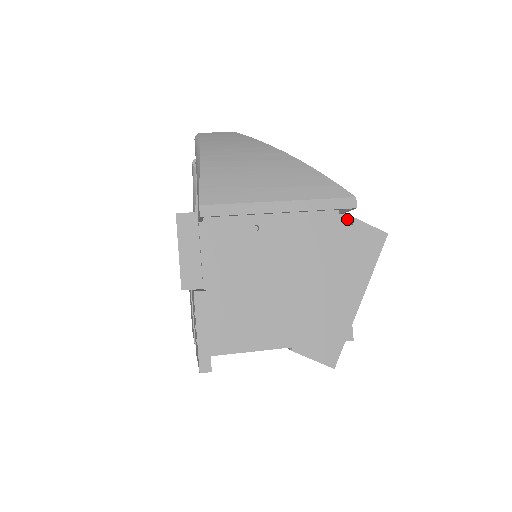
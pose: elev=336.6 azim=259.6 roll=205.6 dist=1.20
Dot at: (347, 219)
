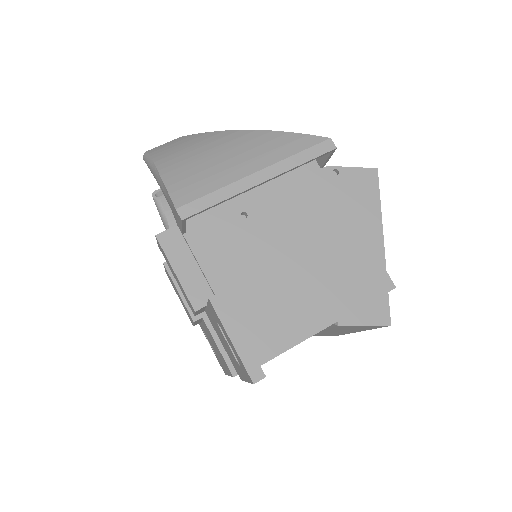
Dot at: (331, 171)
